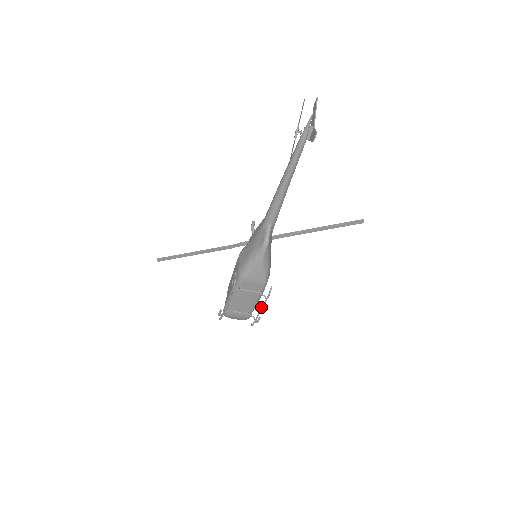
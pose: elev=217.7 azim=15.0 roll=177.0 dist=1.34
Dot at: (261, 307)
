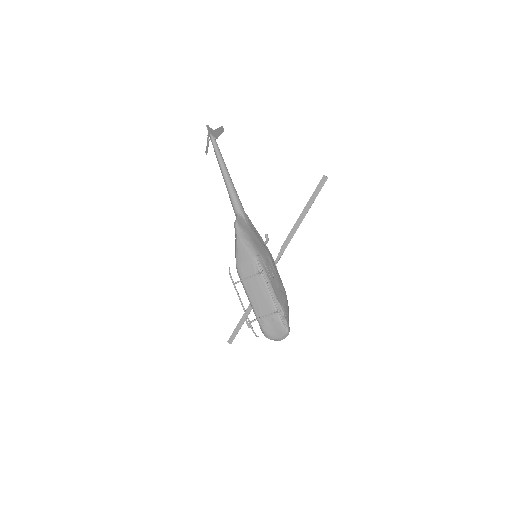
Dot at: occluded
